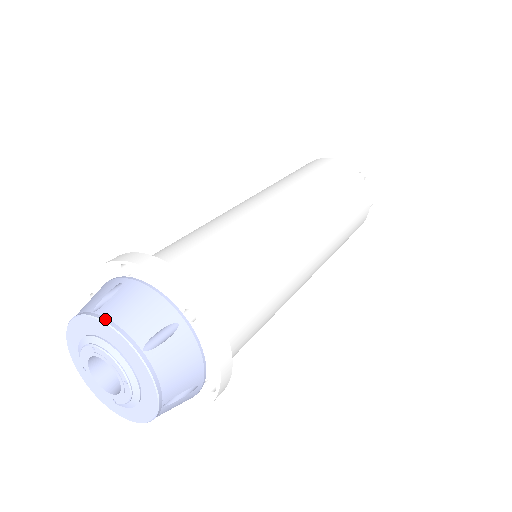
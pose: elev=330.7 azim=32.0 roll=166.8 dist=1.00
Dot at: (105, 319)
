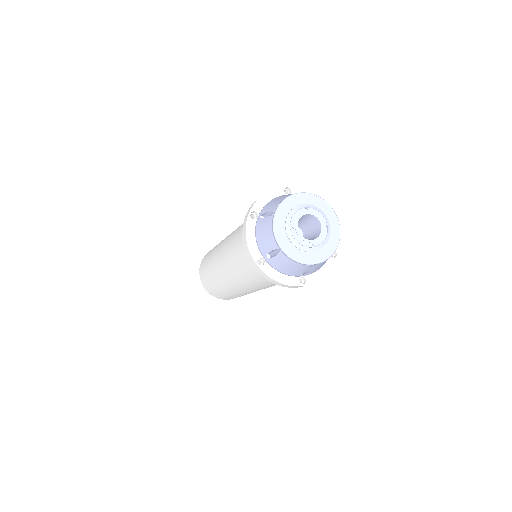
Dot at: (311, 194)
